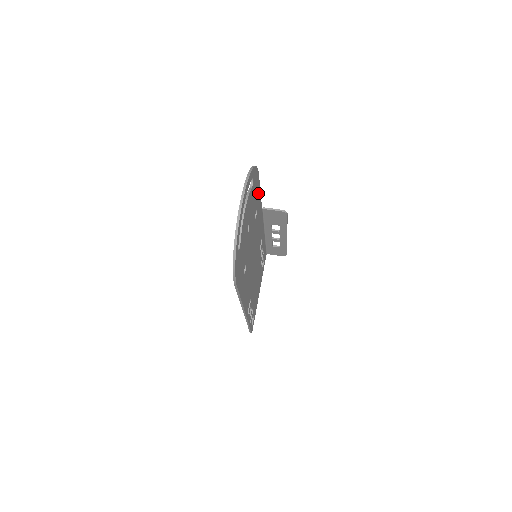
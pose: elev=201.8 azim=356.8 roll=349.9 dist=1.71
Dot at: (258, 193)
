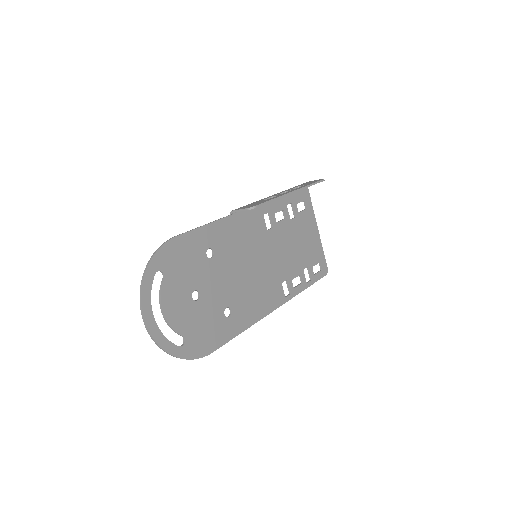
Dot at: (195, 239)
